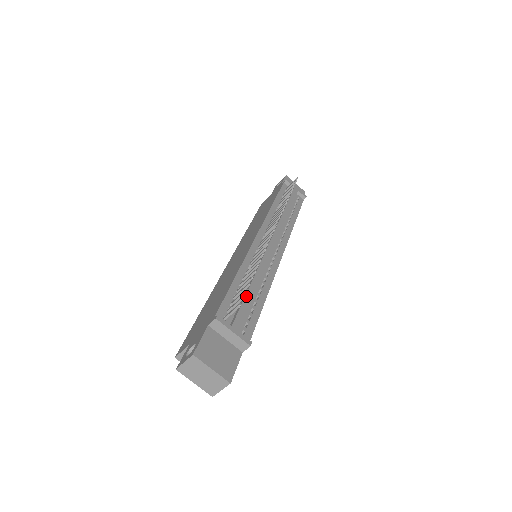
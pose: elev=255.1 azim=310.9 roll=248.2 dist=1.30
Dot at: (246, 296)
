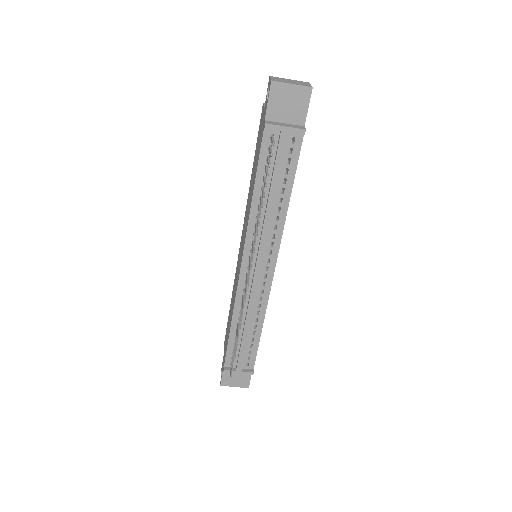
Dot at: (241, 345)
